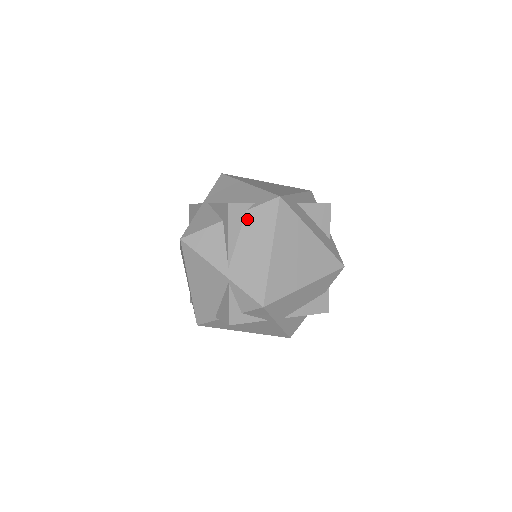
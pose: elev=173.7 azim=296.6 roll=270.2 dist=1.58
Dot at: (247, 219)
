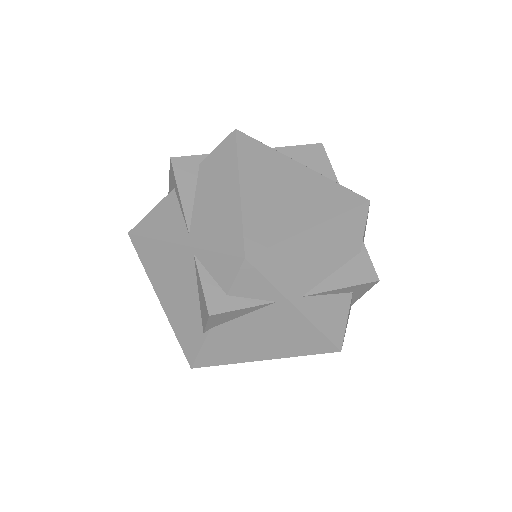
Dot at: (202, 171)
